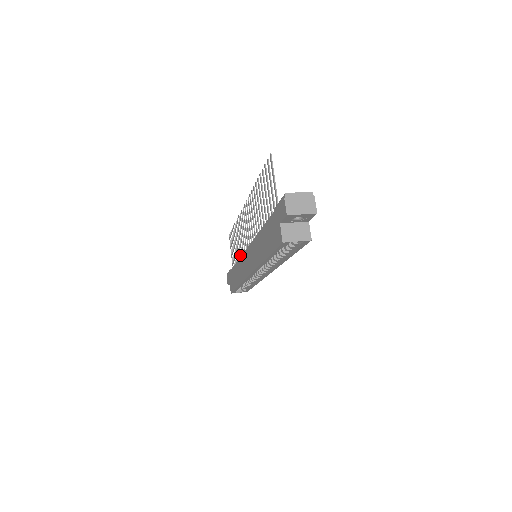
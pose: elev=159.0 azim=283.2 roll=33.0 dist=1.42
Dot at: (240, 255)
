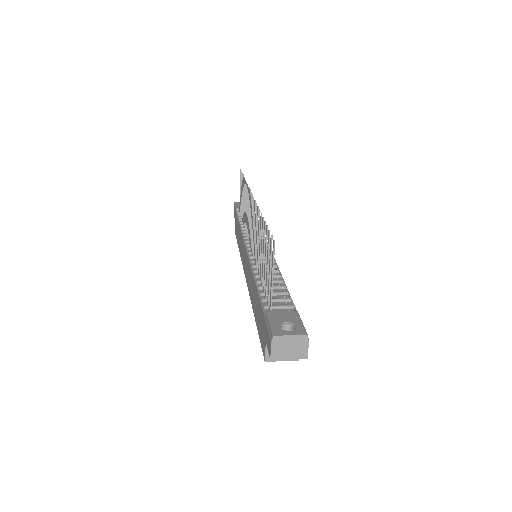
Dot at: (244, 222)
